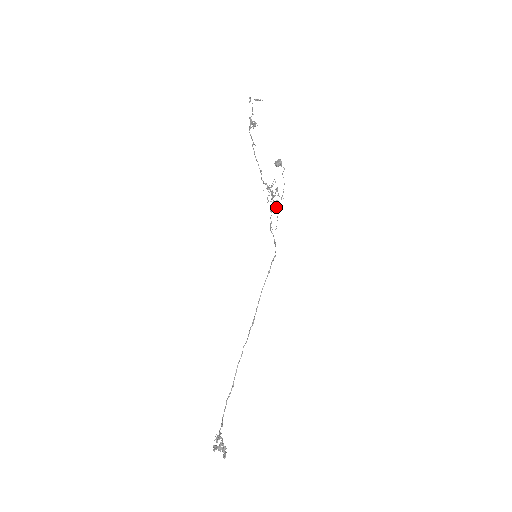
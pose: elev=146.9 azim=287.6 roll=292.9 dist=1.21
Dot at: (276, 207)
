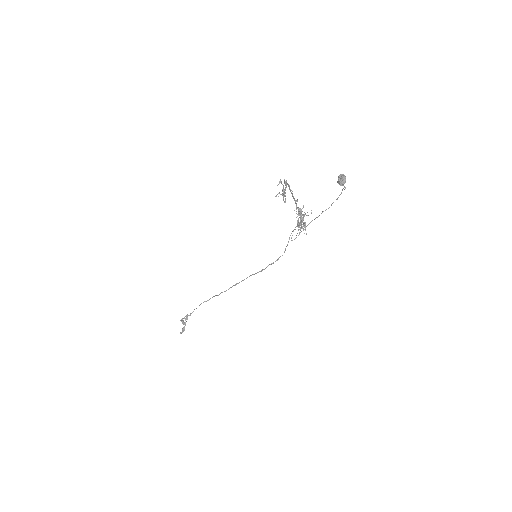
Dot at: occluded
